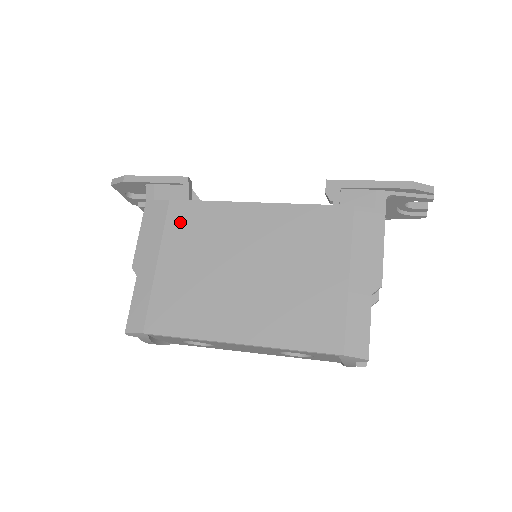
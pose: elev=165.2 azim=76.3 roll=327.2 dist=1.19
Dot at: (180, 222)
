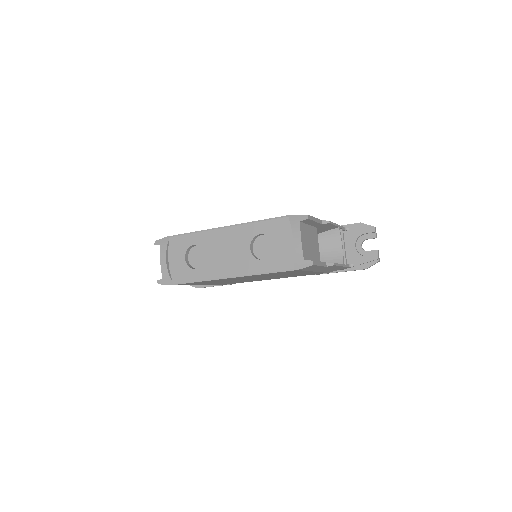
Dot at: occluded
